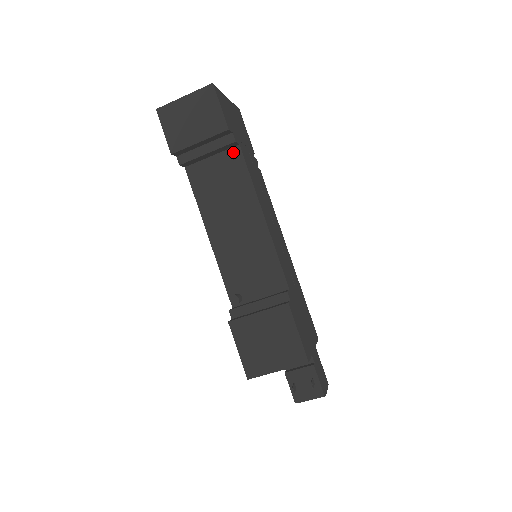
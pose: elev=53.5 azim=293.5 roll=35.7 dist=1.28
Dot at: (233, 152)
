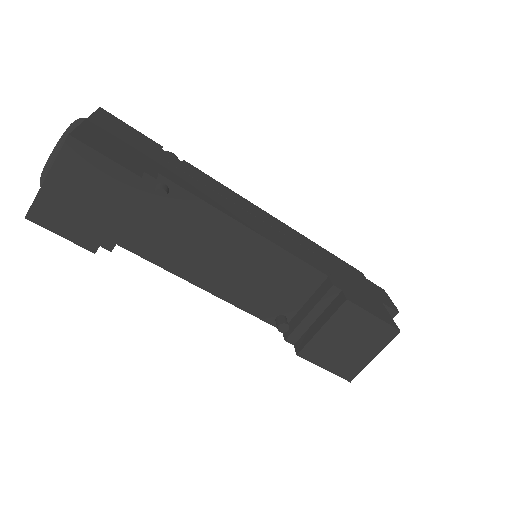
Dot at: (163, 193)
